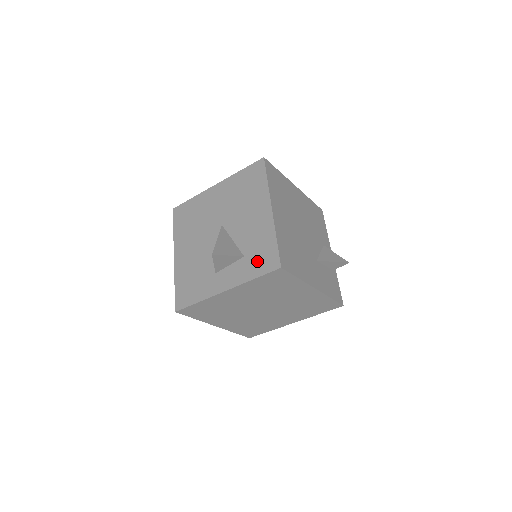
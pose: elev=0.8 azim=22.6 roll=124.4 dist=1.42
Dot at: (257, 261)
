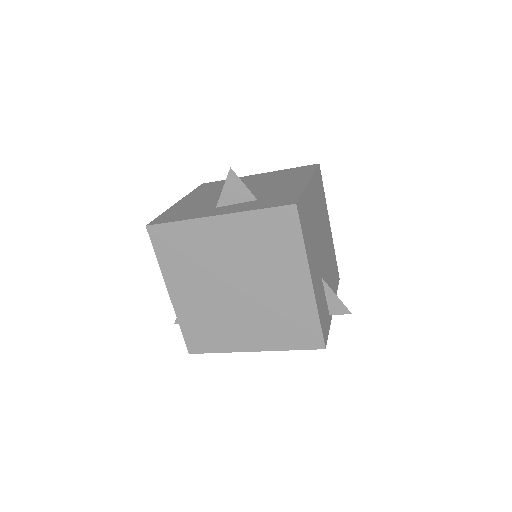
Dot at: (271, 201)
